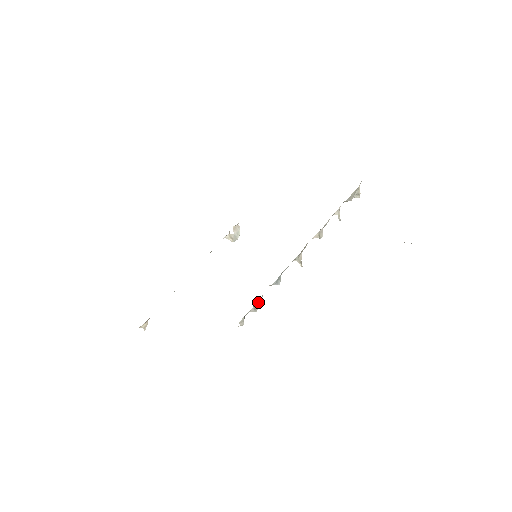
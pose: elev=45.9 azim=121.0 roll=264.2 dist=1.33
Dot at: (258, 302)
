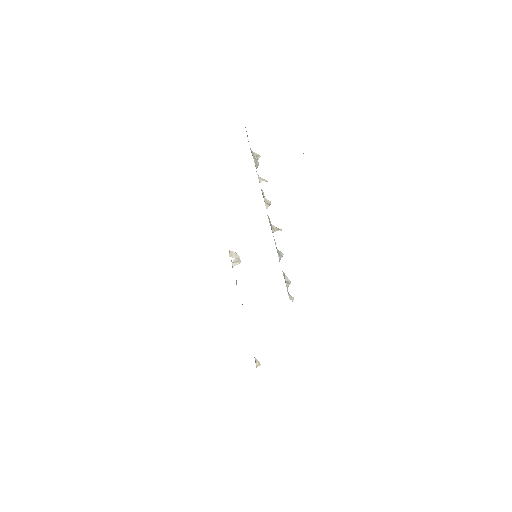
Dot at: (285, 278)
